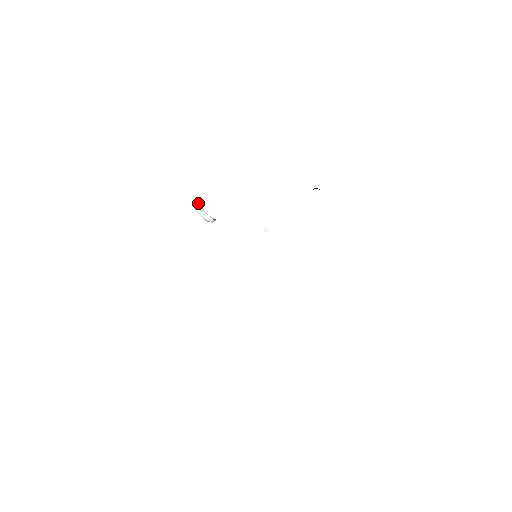
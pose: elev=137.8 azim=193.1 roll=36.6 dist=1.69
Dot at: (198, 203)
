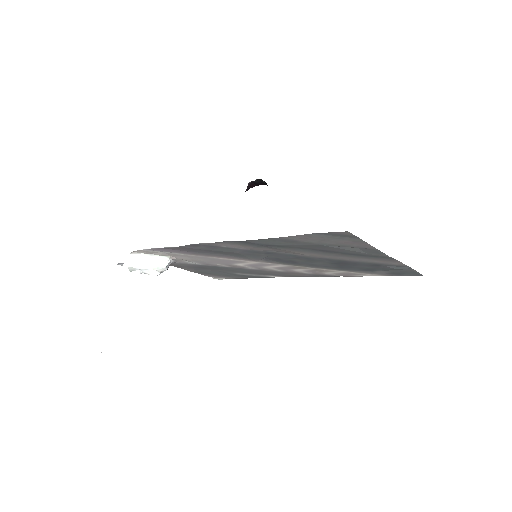
Dot at: occluded
